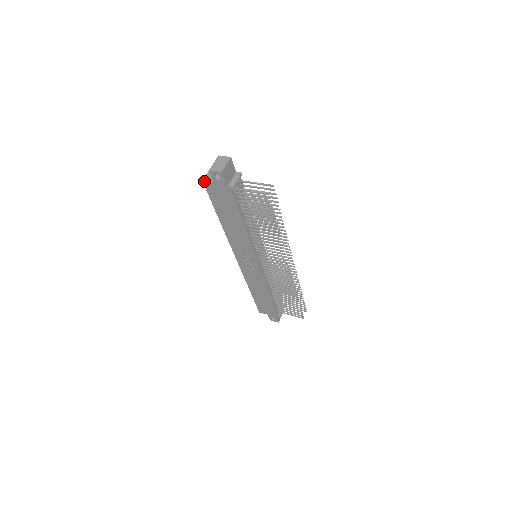
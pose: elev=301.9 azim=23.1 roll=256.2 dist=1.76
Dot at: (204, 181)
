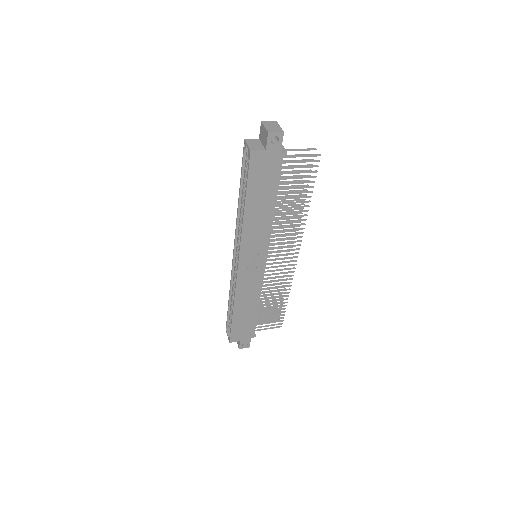
Dot at: (253, 151)
